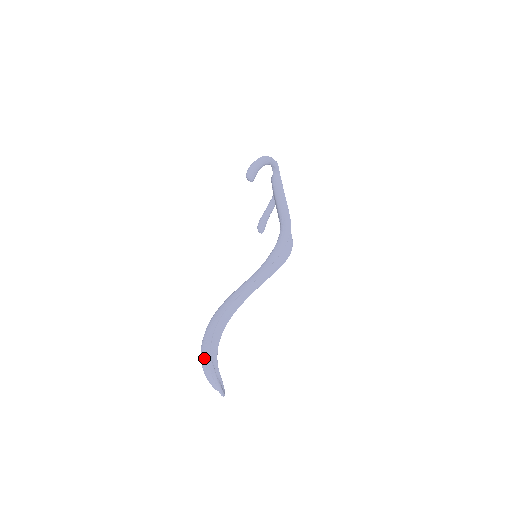
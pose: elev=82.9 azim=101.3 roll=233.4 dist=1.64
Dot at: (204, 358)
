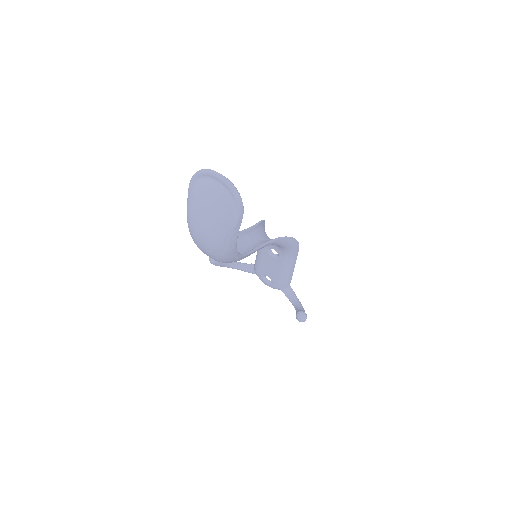
Dot at: occluded
